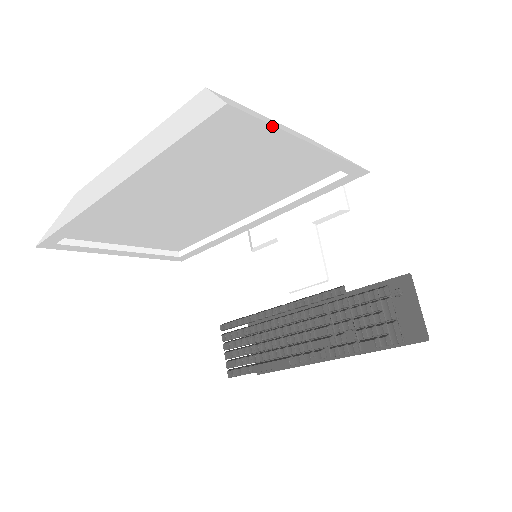
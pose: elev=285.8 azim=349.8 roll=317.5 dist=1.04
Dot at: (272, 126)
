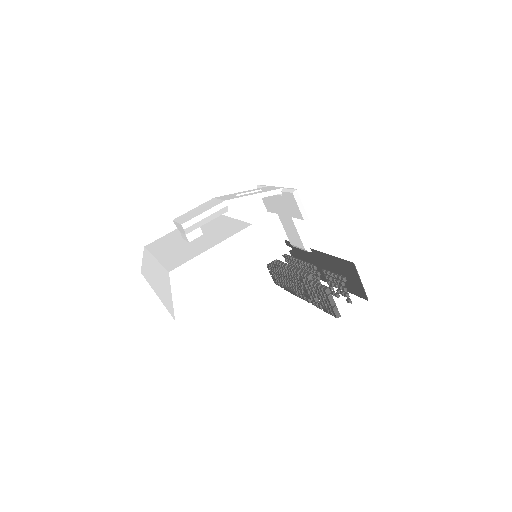
Dot at: occluded
